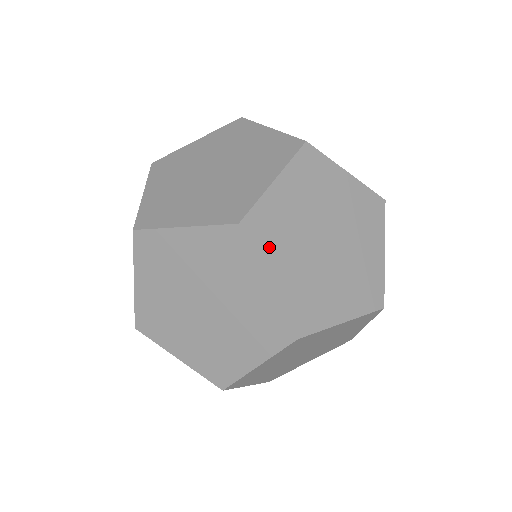
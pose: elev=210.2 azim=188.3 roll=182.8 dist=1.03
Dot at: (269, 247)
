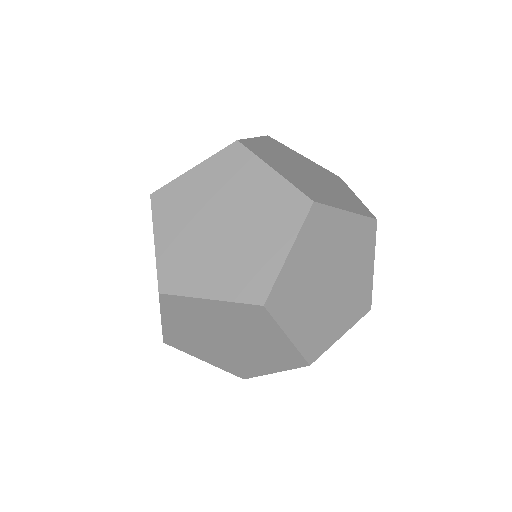
Dot at: (265, 157)
